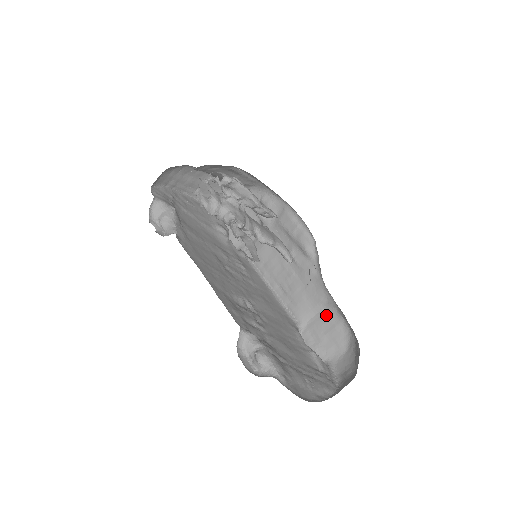
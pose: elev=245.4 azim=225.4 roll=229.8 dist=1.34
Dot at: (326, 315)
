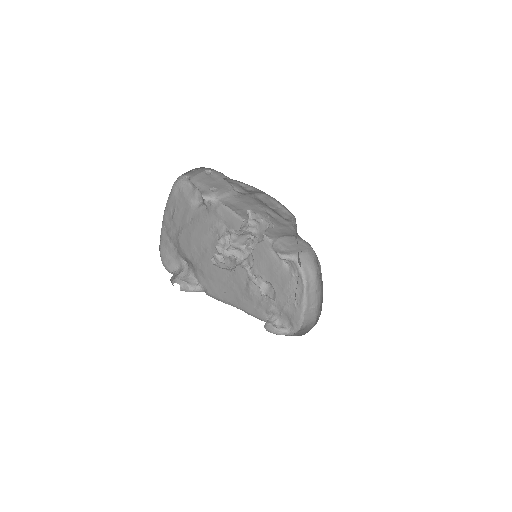
Dot at: (294, 238)
